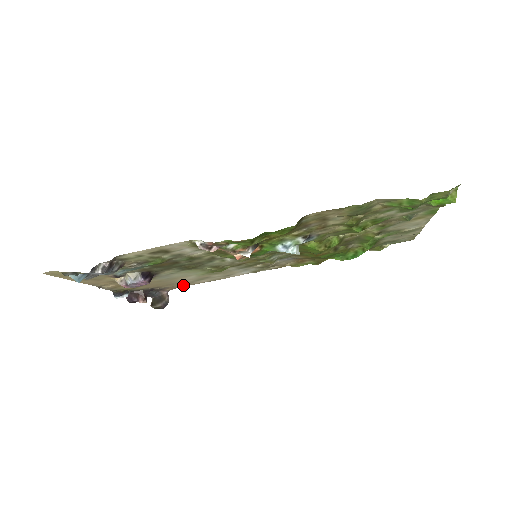
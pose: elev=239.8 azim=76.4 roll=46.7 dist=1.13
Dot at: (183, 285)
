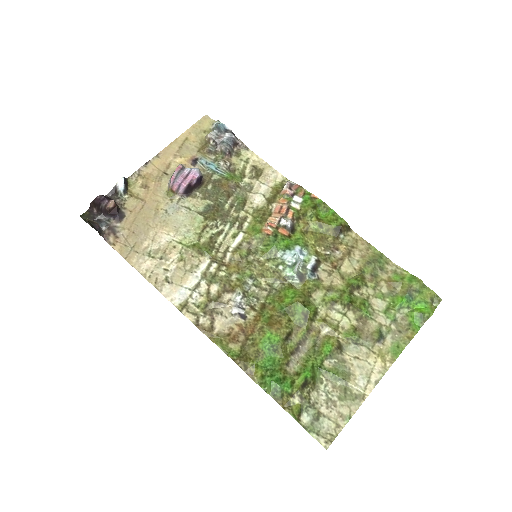
Dot at: (126, 249)
